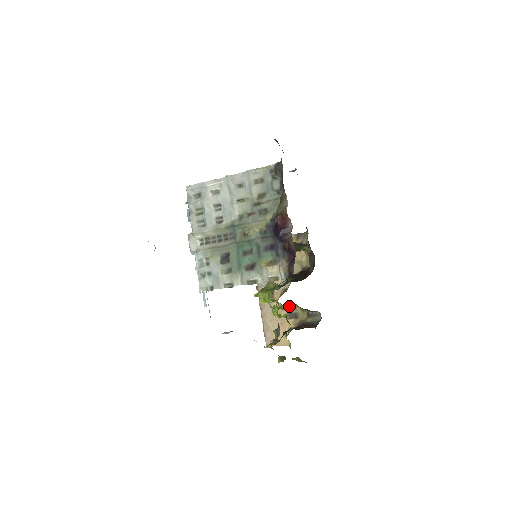
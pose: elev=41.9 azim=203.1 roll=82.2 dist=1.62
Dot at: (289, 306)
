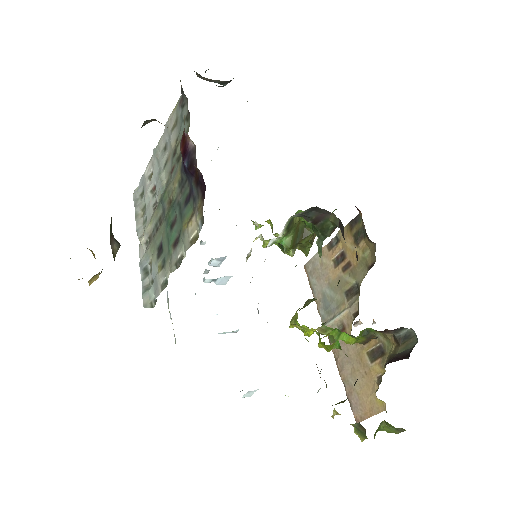
Dot at: (365, 337)
